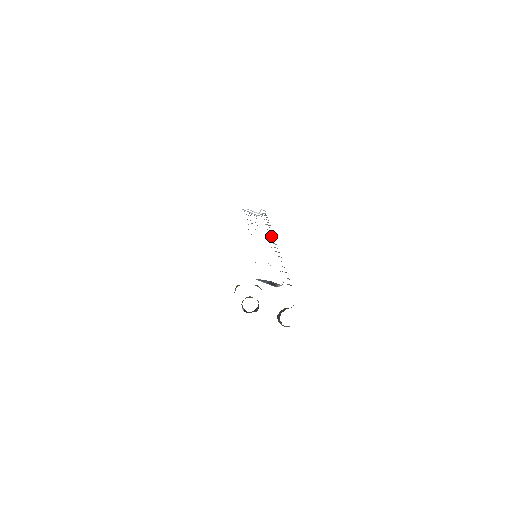
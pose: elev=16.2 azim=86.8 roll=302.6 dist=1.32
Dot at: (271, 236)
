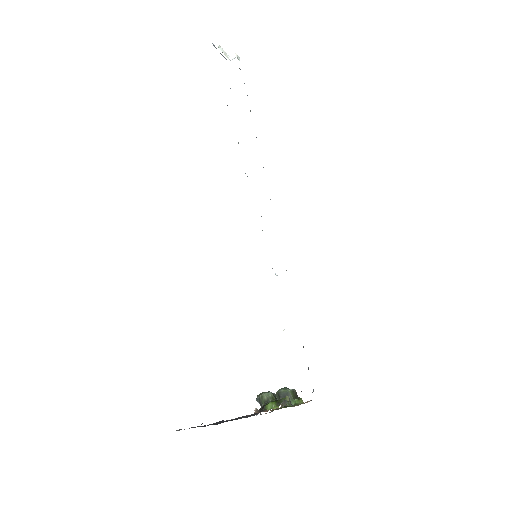
Dot at: occluded
